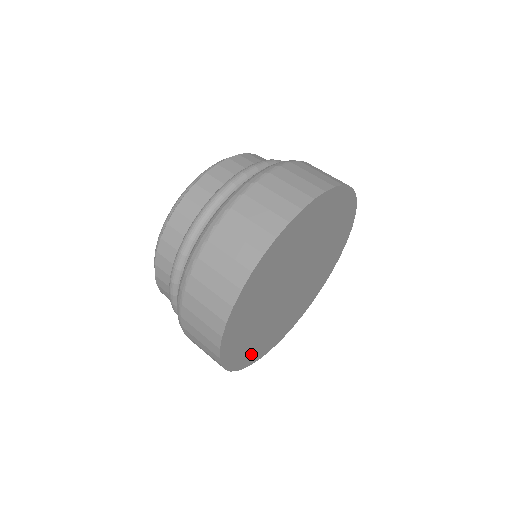
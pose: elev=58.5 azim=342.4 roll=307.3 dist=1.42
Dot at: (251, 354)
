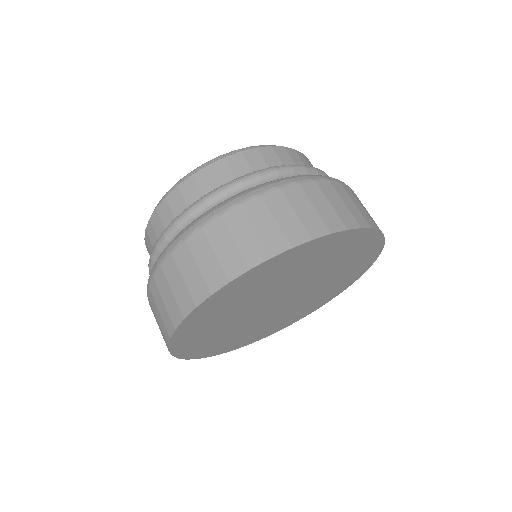
Dot at: (236, 344)
